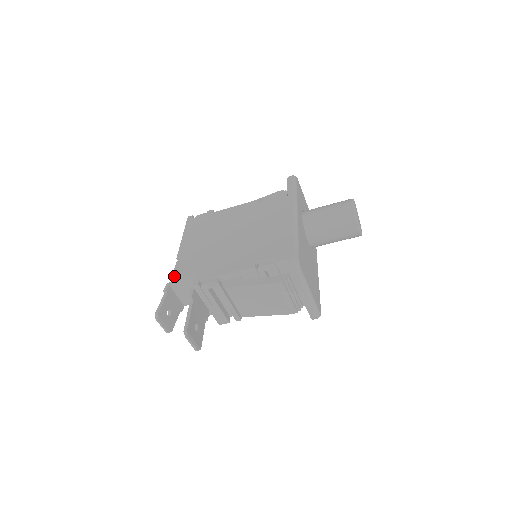
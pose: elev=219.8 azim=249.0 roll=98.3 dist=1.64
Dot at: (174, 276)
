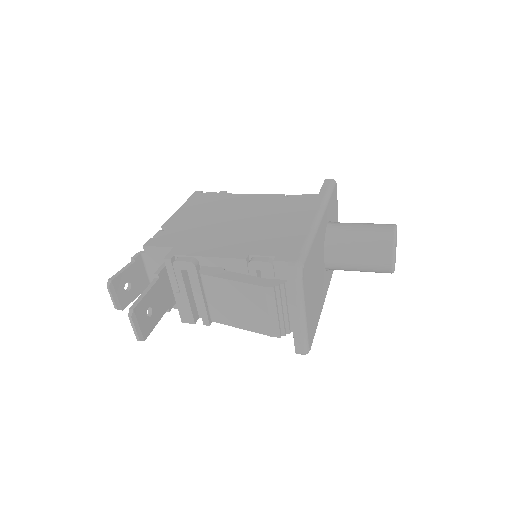
Dot at: (148, 243)
